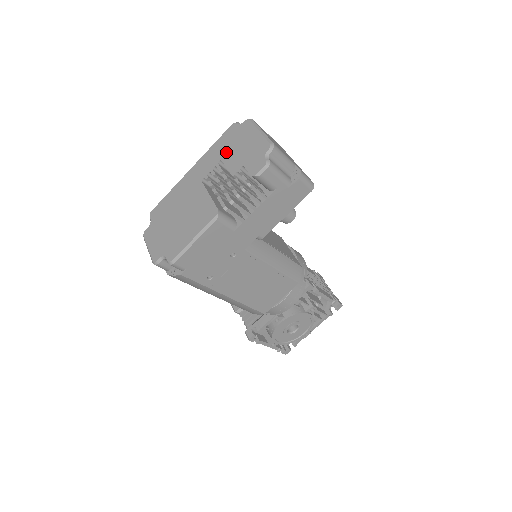
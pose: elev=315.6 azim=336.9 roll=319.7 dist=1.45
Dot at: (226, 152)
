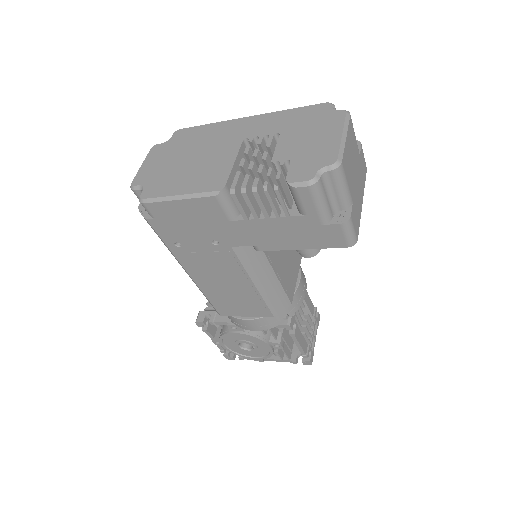
Dot at: (292, 129)
